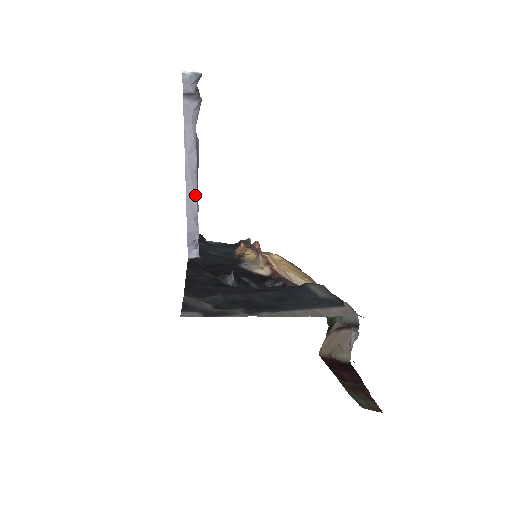
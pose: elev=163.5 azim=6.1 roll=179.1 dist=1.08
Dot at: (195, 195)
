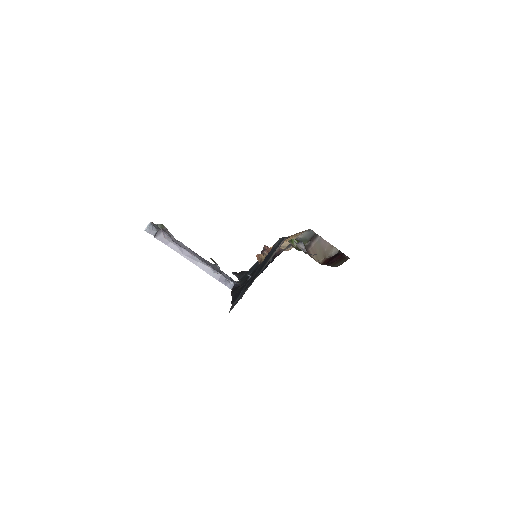
Dot at: (203, 264)
